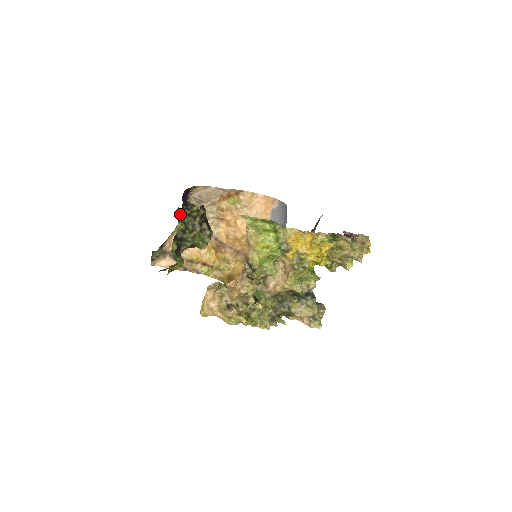
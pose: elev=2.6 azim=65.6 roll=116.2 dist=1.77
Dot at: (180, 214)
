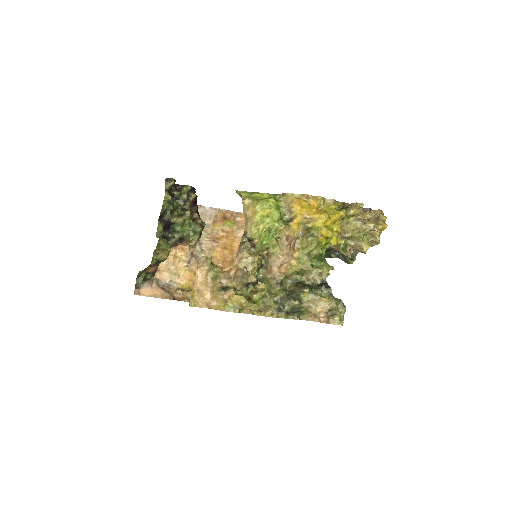
Dot at: (167, 184)
